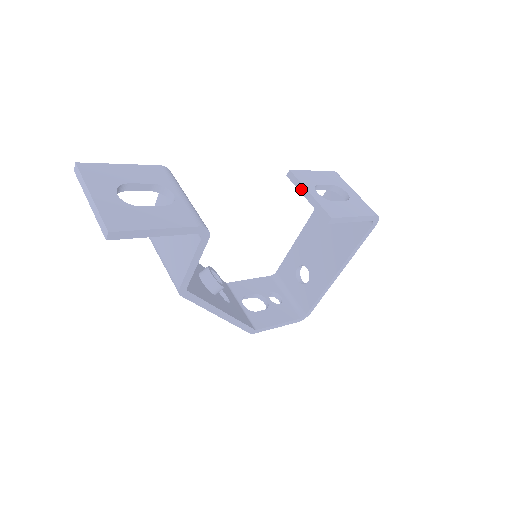
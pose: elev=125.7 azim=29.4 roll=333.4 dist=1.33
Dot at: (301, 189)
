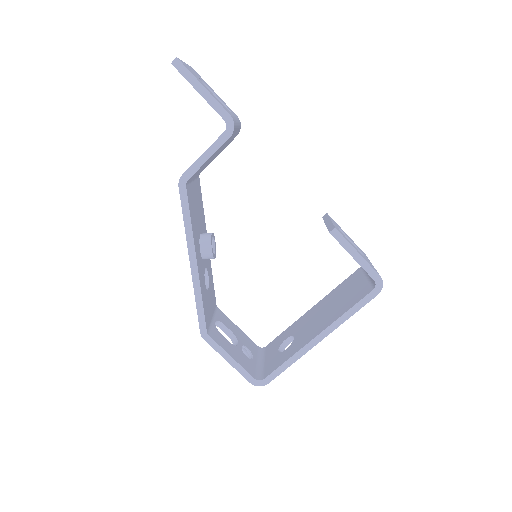
Dot at: (326, 220)
